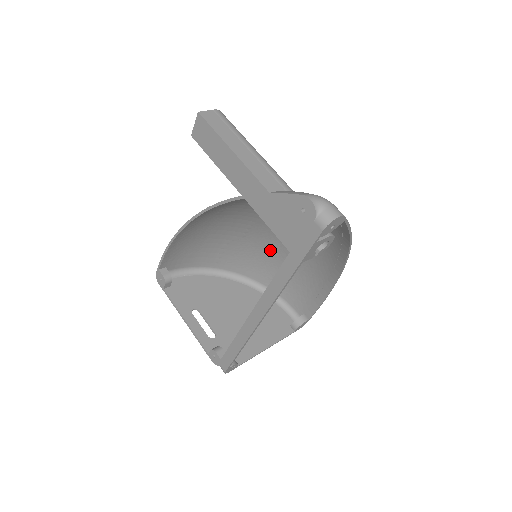
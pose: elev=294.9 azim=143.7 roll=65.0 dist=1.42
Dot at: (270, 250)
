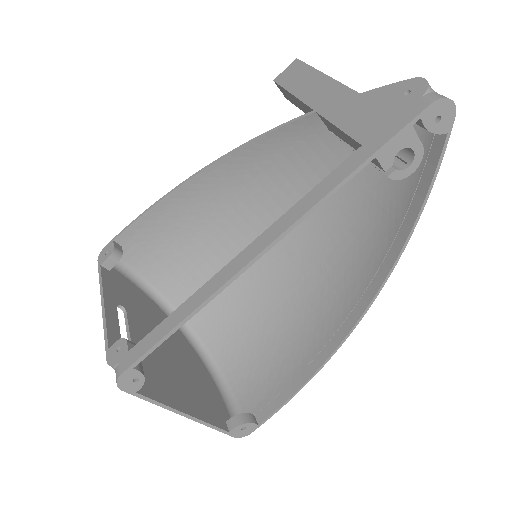
Dot at: (258, 297)
